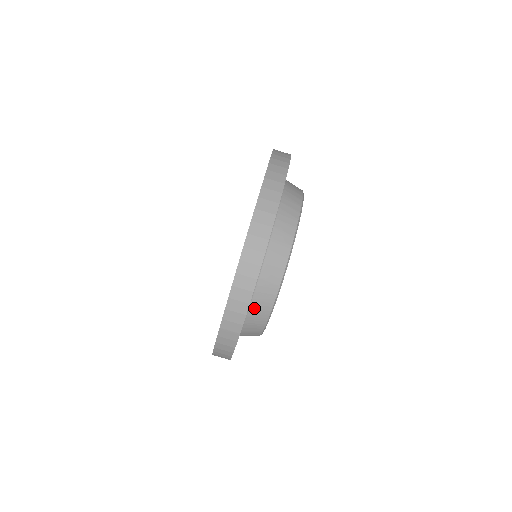
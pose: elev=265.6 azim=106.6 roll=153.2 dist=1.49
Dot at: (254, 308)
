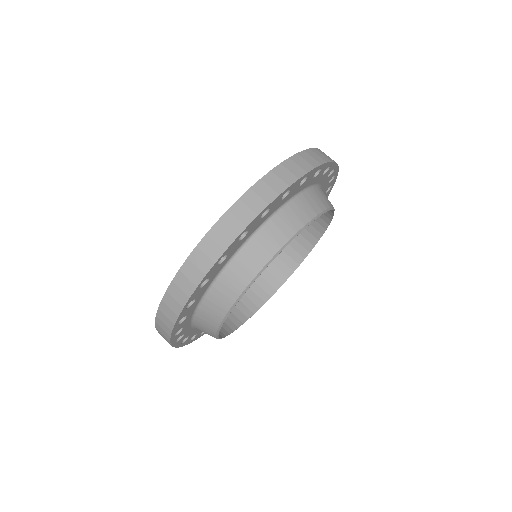
Dot at: (201, 317)
